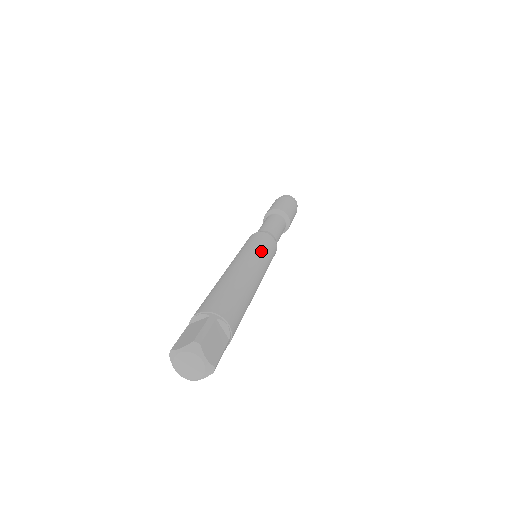
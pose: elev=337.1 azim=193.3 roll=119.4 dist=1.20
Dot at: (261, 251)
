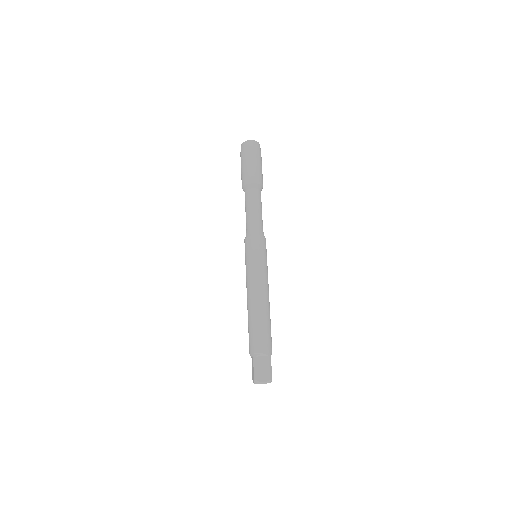
Dot at: (253, 266)
